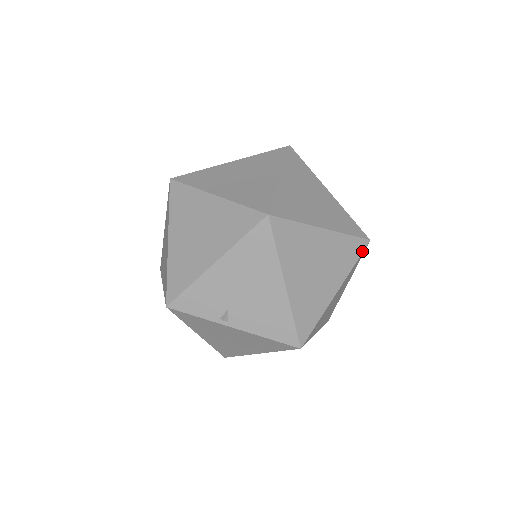
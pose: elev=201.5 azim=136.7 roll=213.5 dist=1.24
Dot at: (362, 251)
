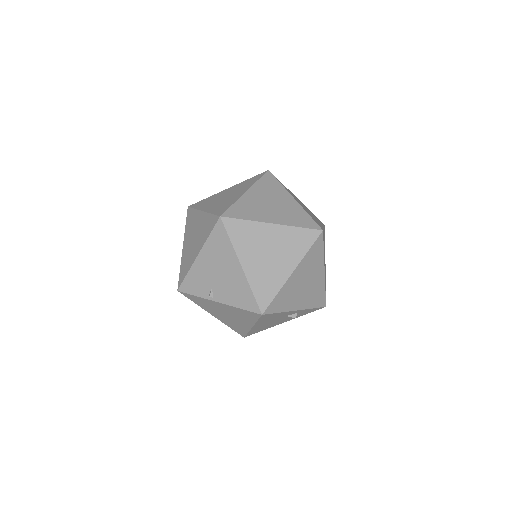
Dot at: (315, 239)
